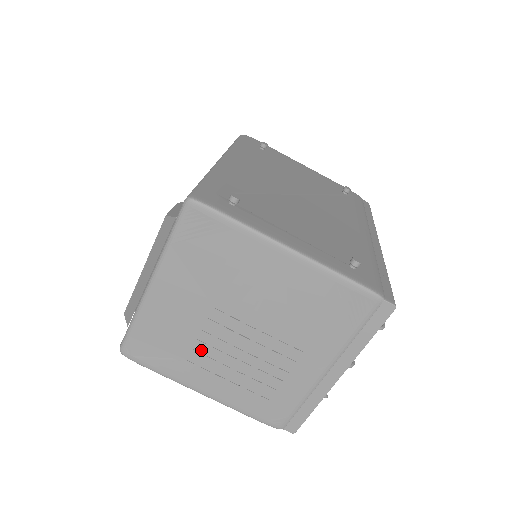
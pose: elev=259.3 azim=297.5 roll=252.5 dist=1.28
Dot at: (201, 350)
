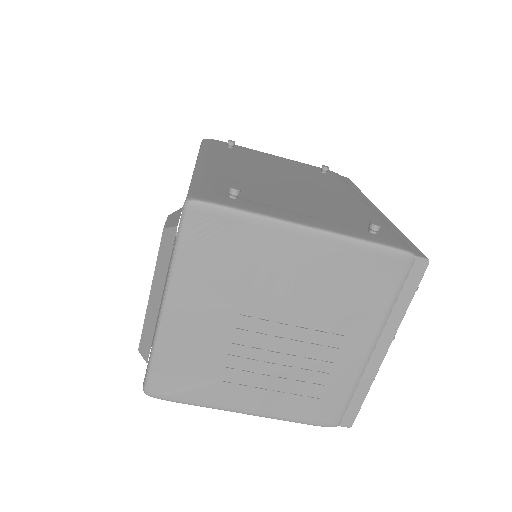
Dot at: (235, 365)
